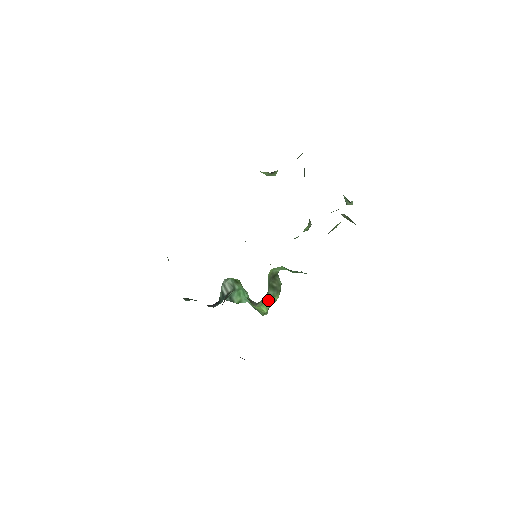
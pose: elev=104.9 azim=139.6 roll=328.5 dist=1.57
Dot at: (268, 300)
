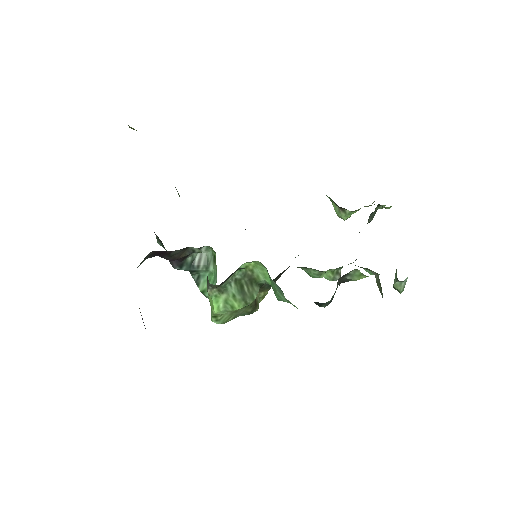
Dot at: (226, 297)
